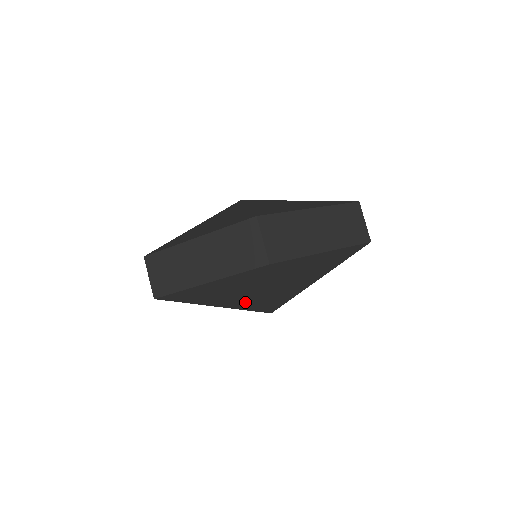
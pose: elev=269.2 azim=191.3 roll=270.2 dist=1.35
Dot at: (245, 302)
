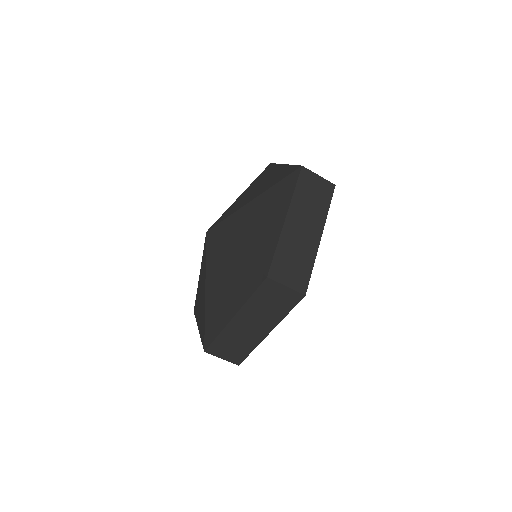
Dot at: occluded
